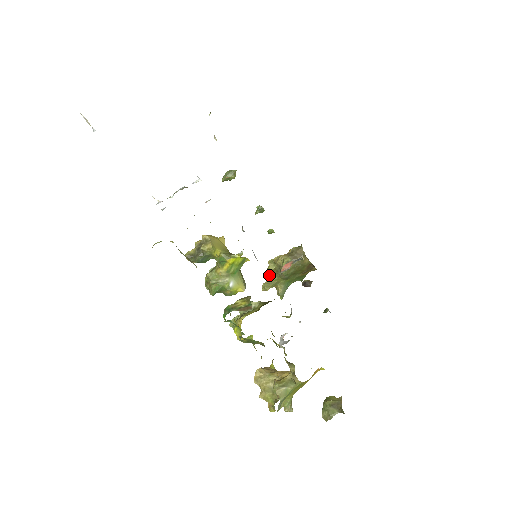
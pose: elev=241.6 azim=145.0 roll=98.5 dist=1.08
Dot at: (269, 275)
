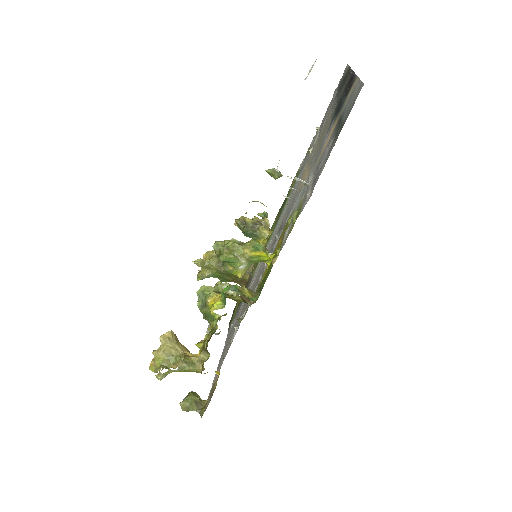
Dot at: (207, 256)
